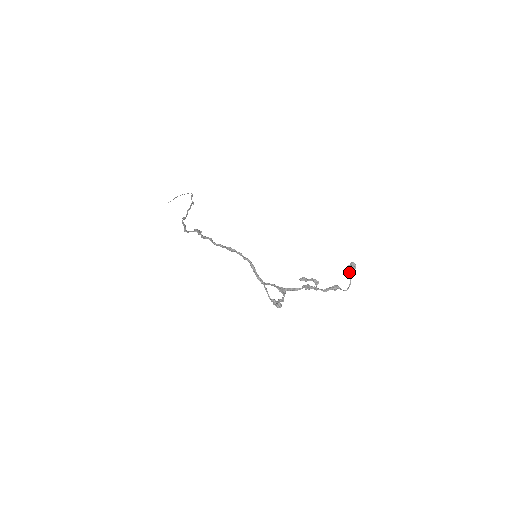
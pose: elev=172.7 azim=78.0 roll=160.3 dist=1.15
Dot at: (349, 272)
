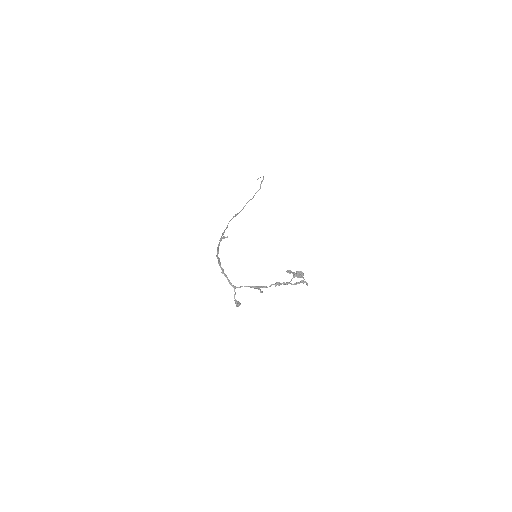
Dot at: (298, 277)
